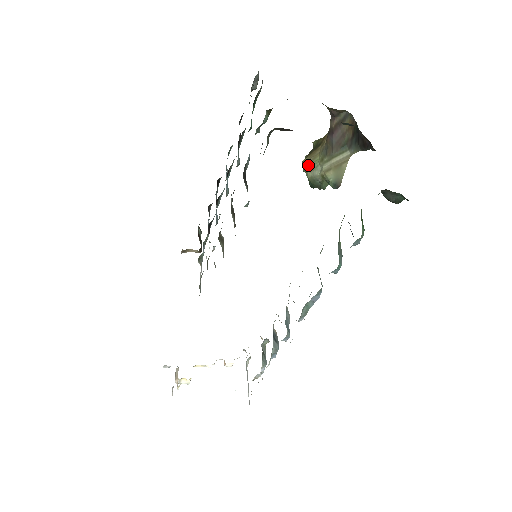
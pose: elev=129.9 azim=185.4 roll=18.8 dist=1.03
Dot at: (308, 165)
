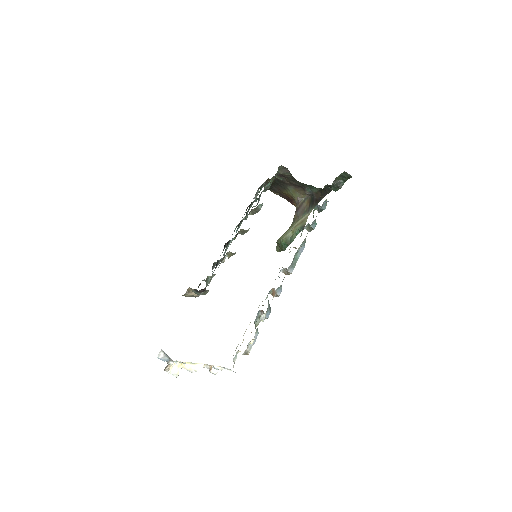
Dot at: (282, 236)
